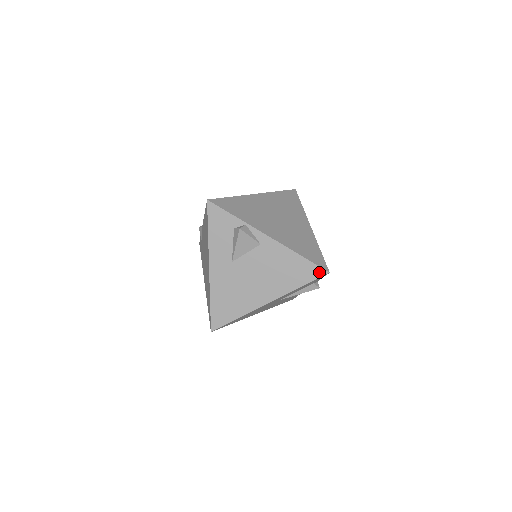
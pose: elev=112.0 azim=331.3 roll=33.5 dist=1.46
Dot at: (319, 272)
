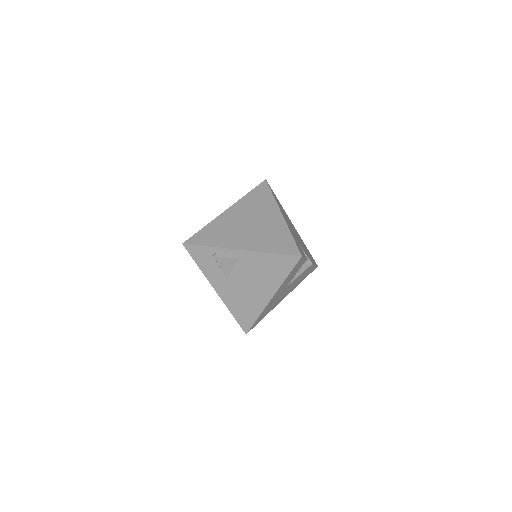
Dot at: (294, 259)
